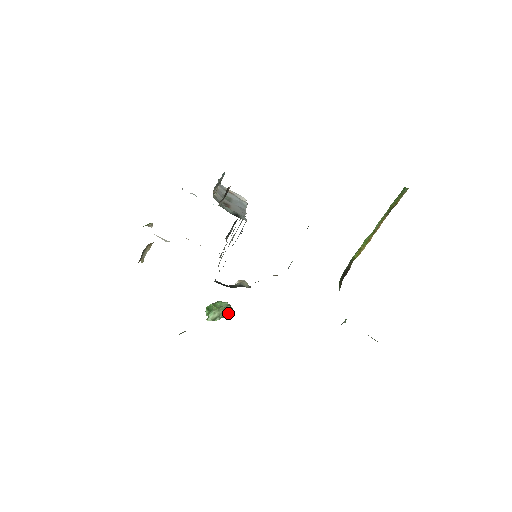
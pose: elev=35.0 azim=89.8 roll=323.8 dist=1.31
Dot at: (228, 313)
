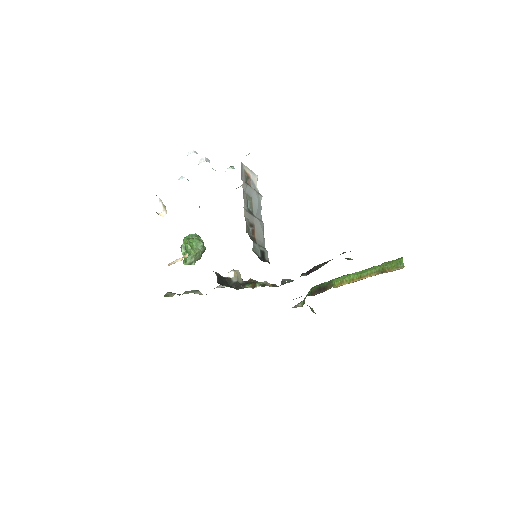
Dot at: occluded
